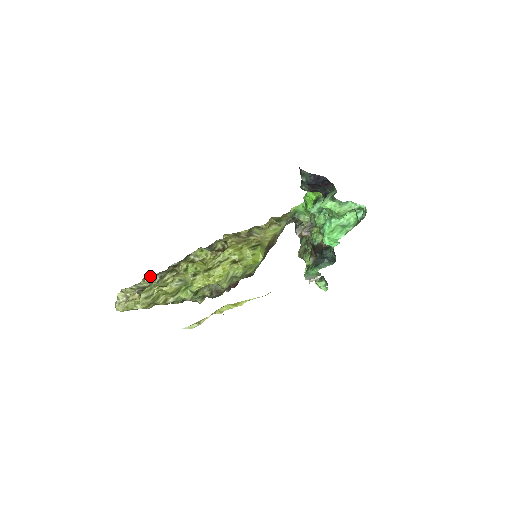
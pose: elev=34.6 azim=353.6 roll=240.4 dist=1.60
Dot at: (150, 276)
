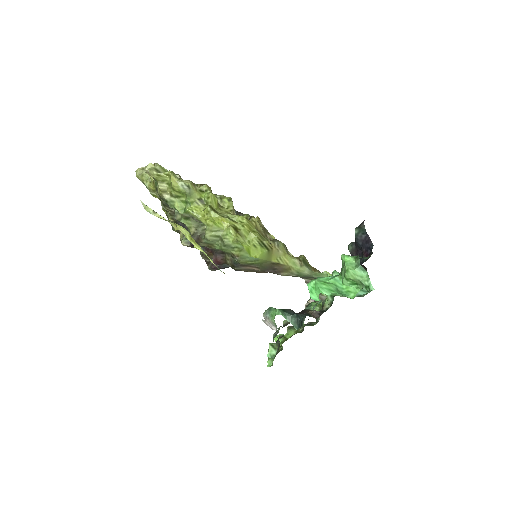
Dot at: occluded
